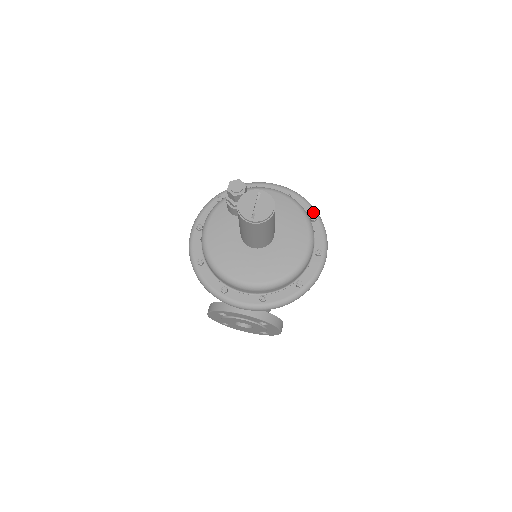
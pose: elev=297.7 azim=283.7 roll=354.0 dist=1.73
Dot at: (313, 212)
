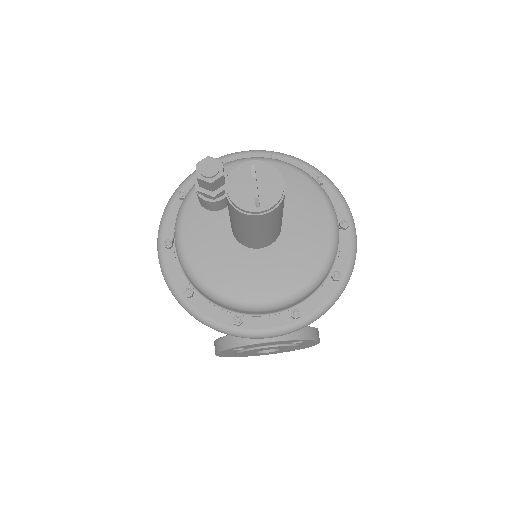
Dot at: (315, 172)
